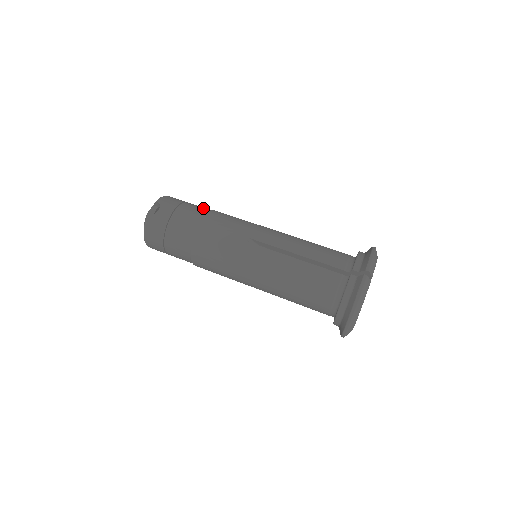
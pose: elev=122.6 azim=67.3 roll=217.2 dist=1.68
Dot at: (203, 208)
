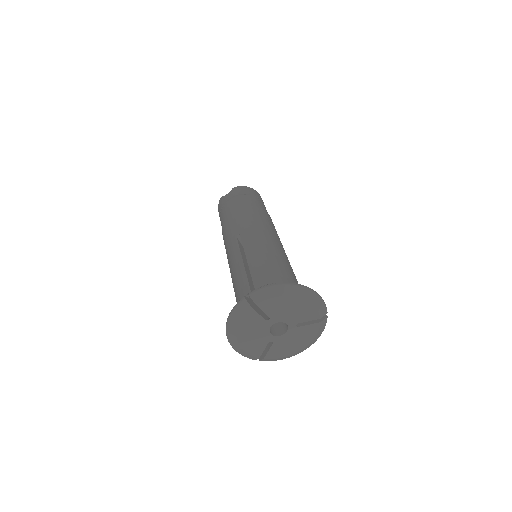
Dot at: (252, 203)
